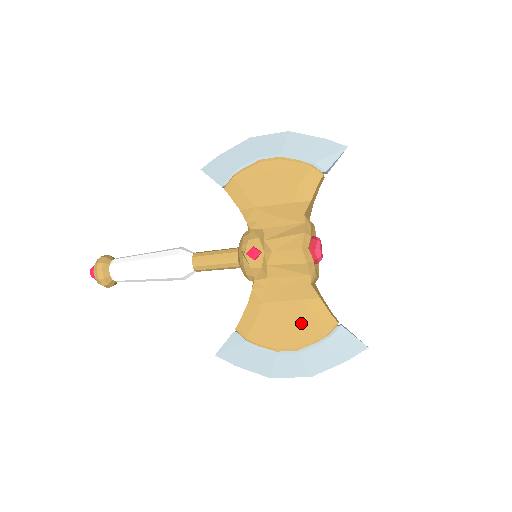
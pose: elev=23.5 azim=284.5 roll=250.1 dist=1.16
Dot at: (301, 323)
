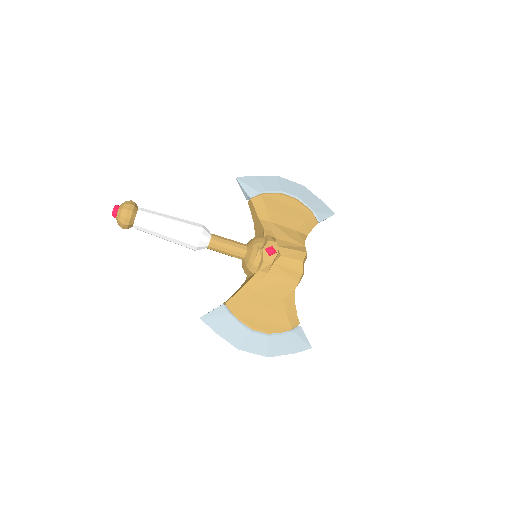
Dot at: (277, 314)
